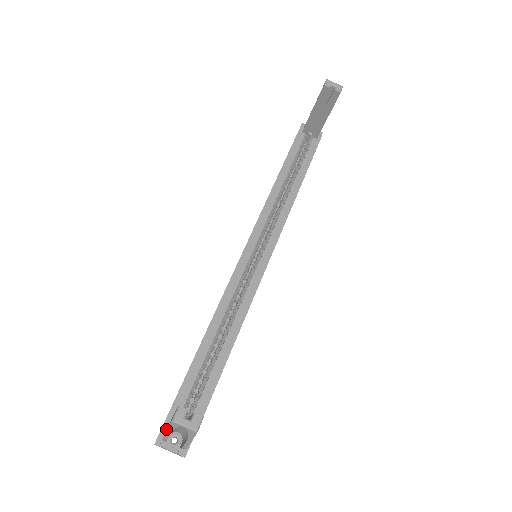
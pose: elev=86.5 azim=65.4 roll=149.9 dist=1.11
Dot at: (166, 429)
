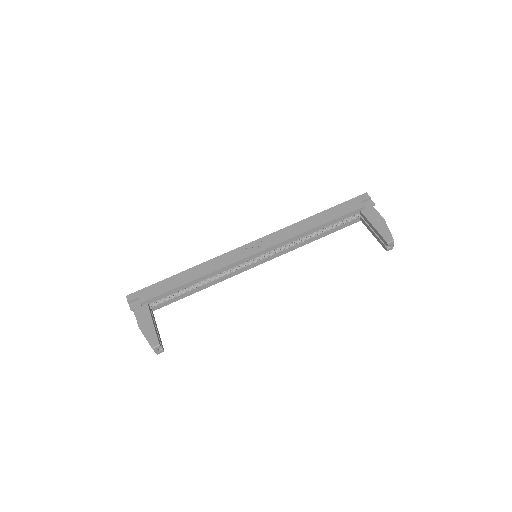
Dot at: (138, 300)
